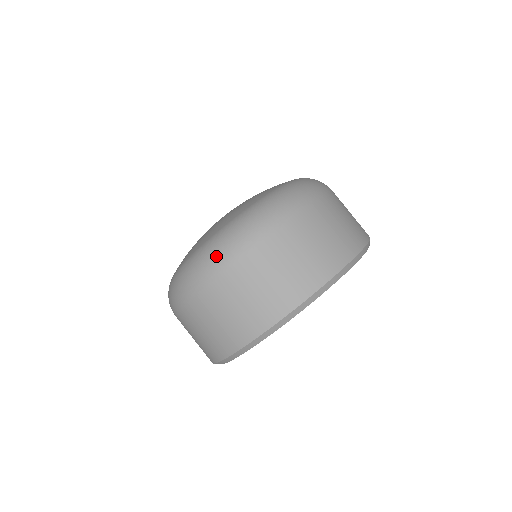
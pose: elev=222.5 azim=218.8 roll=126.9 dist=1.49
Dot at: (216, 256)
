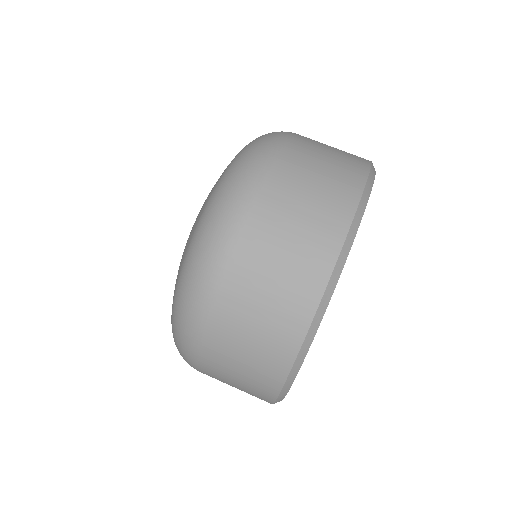
Dot at: (182, 356)
